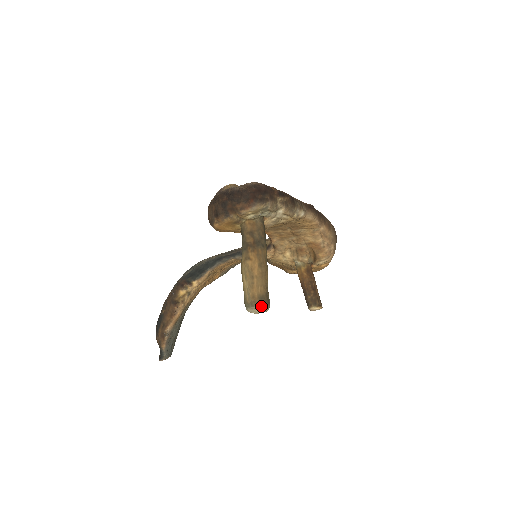
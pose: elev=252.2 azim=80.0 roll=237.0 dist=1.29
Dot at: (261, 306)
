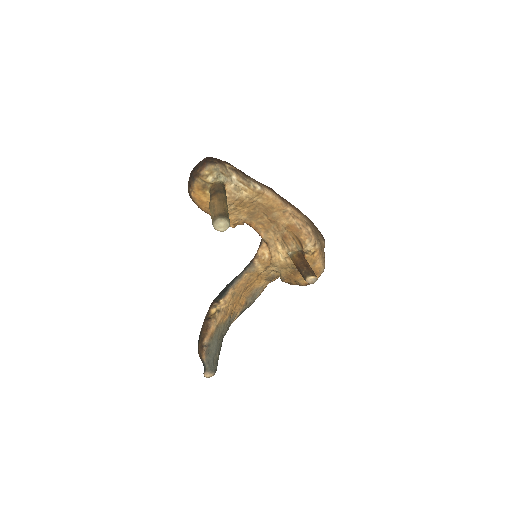
Dot at: (220, 218)
